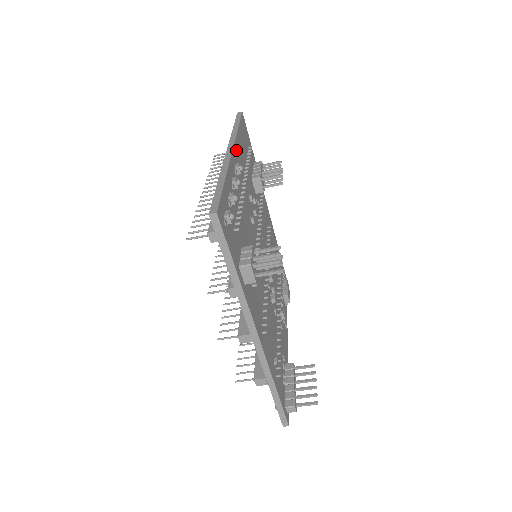
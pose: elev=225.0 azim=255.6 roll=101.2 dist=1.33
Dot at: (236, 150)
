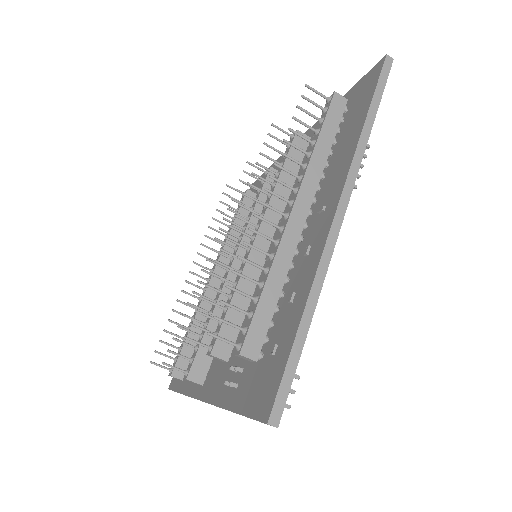
Dot at: occluded
